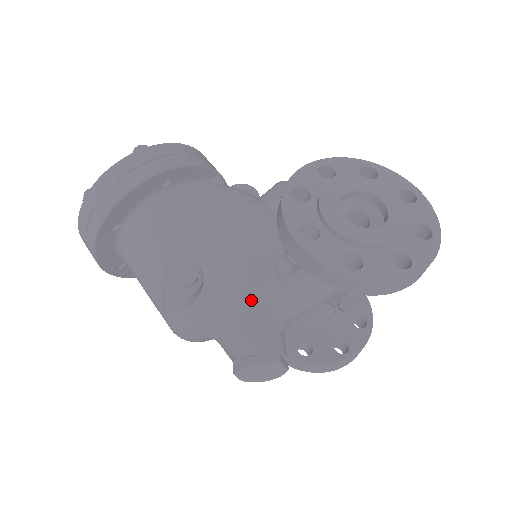
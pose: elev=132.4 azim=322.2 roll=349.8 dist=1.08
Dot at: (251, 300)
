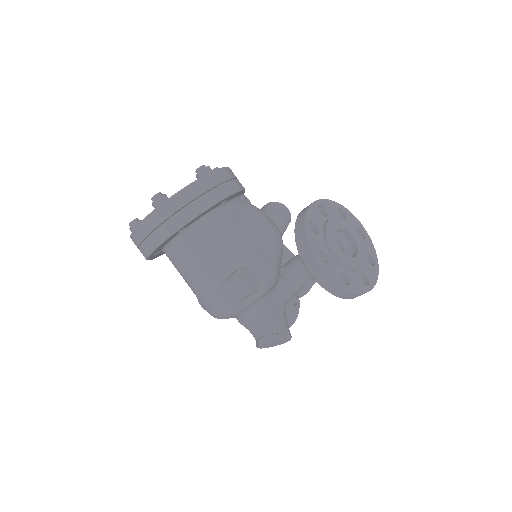
Dot at: (272, 294)
